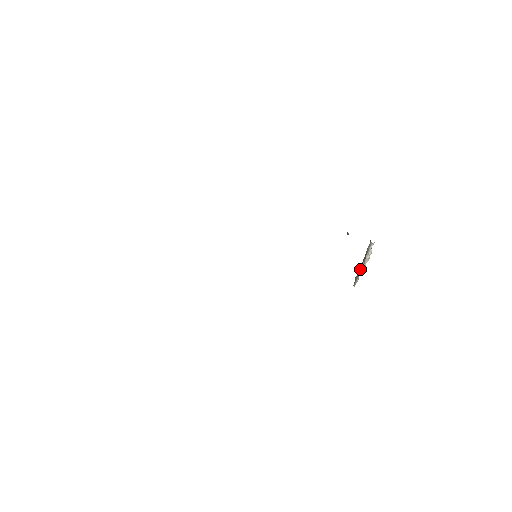
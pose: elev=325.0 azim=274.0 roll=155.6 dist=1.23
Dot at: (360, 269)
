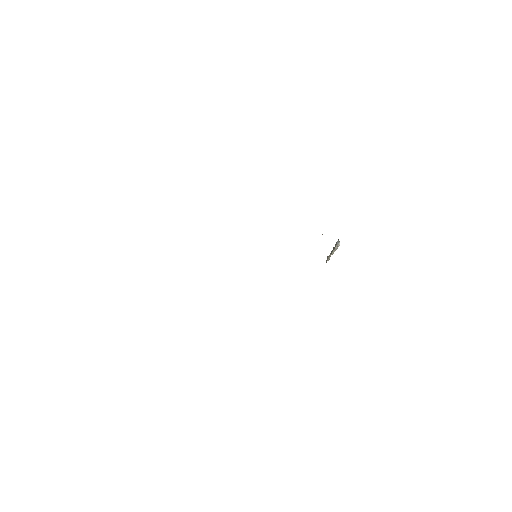
Dot at: (331, 253)
